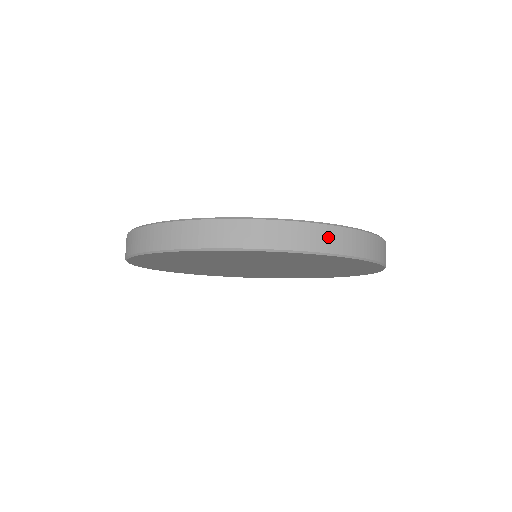
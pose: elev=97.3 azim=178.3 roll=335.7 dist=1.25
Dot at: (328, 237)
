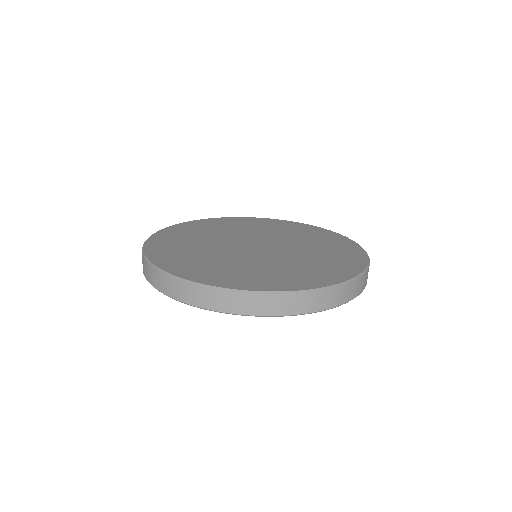
Dot at: (225, 300)
